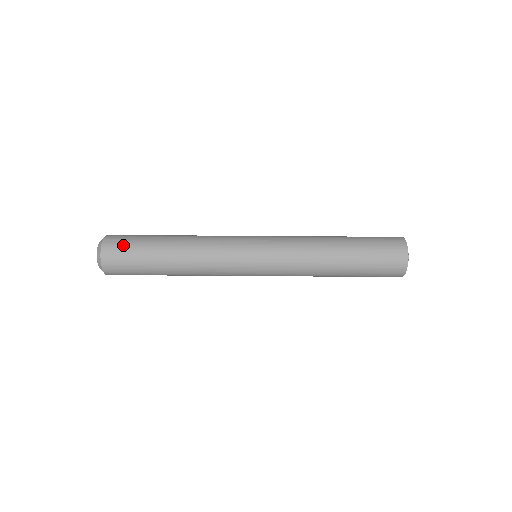
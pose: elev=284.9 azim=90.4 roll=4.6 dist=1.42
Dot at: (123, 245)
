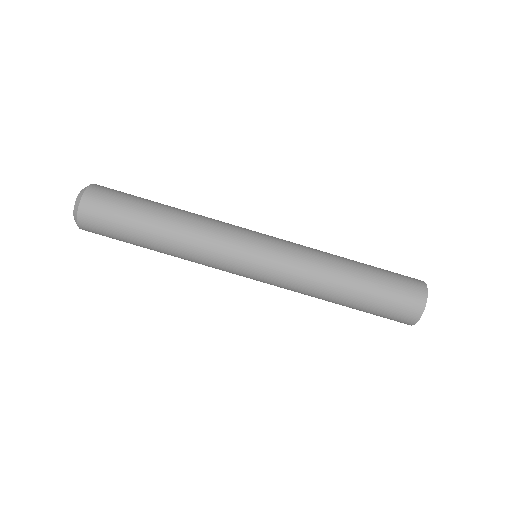
Dot at: (105, 210)
